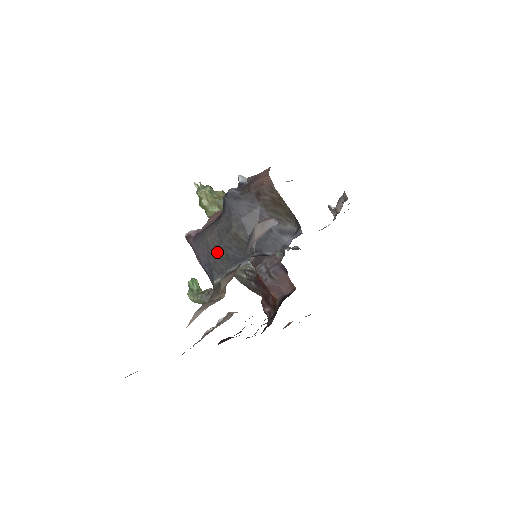
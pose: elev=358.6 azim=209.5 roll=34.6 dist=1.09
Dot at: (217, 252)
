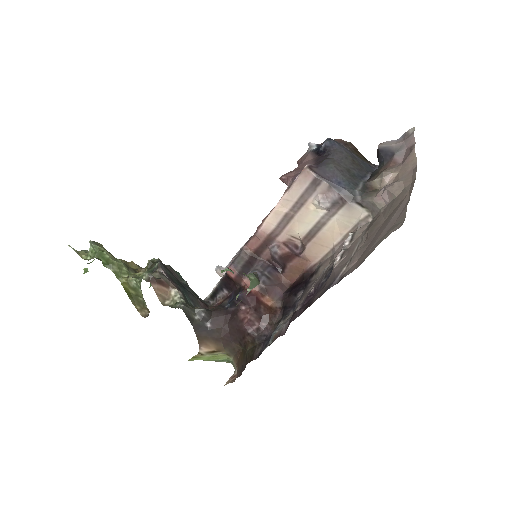
Dot at: (347, 171)
